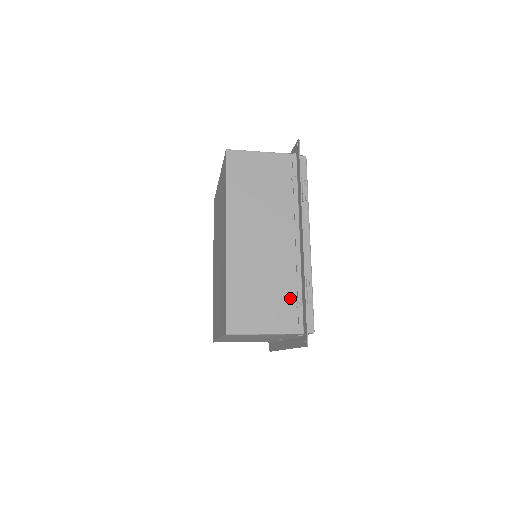
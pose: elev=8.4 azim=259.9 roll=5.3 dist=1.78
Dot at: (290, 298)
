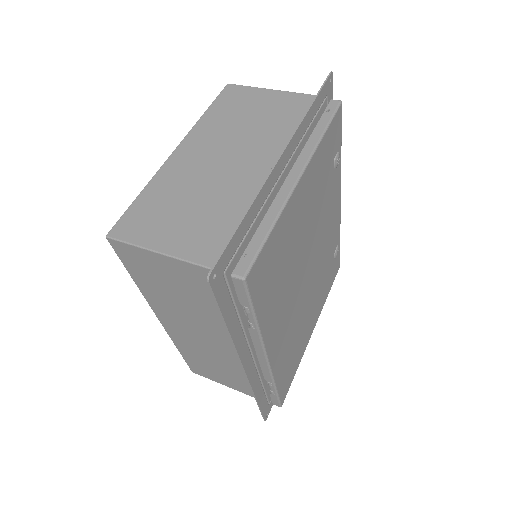
Dot at: occluded
